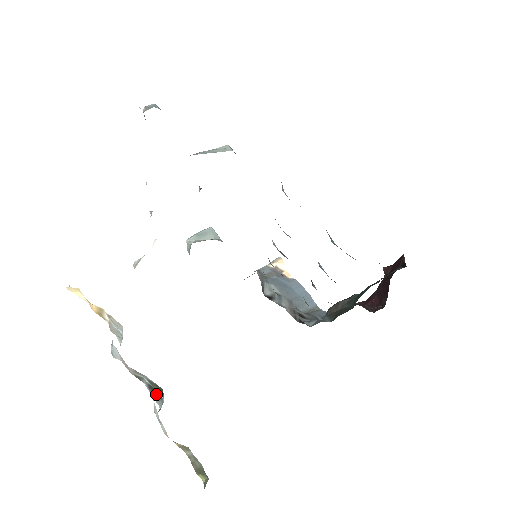
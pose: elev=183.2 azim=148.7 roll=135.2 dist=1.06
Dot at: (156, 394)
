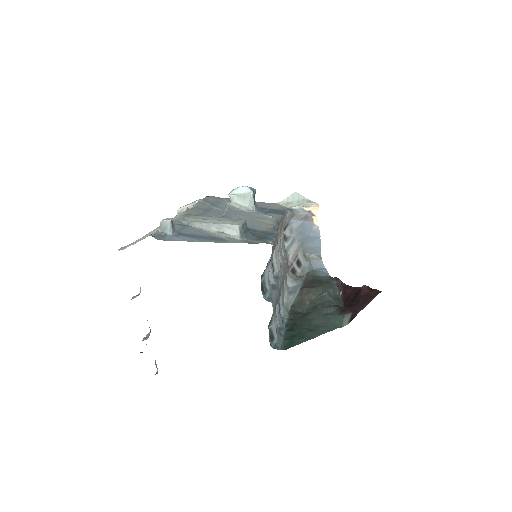
Dot at: (149, 327)
